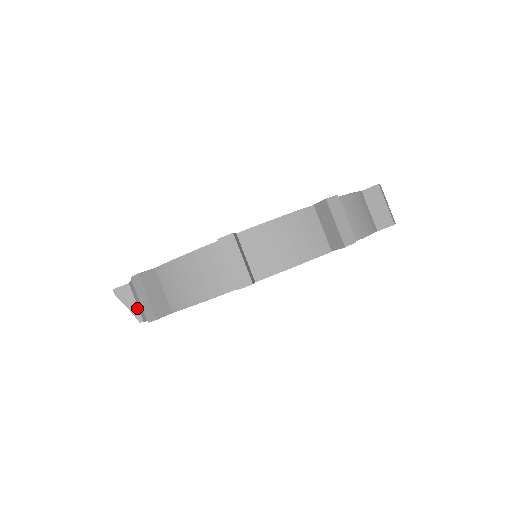
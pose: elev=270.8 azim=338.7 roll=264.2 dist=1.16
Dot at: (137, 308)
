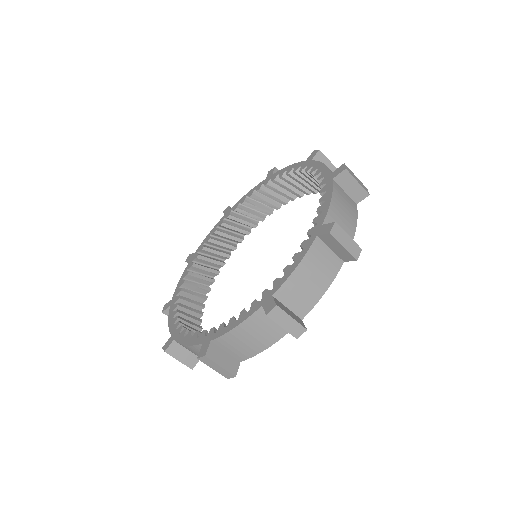
Dot at: occluded
